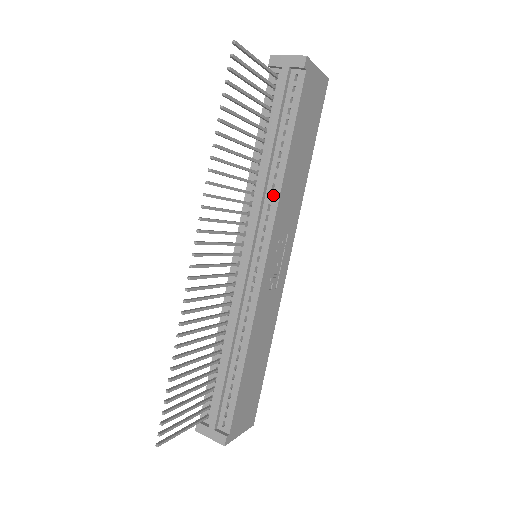
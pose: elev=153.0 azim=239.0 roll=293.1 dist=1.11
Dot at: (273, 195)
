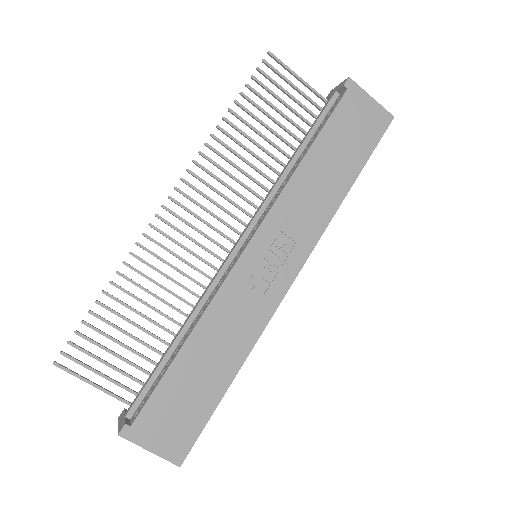
Dot at: (281, 189)
